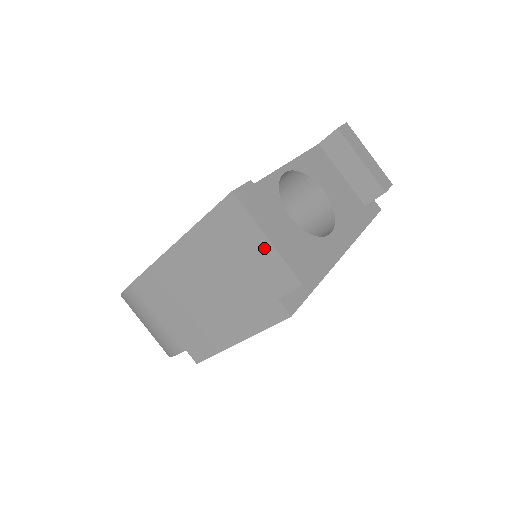
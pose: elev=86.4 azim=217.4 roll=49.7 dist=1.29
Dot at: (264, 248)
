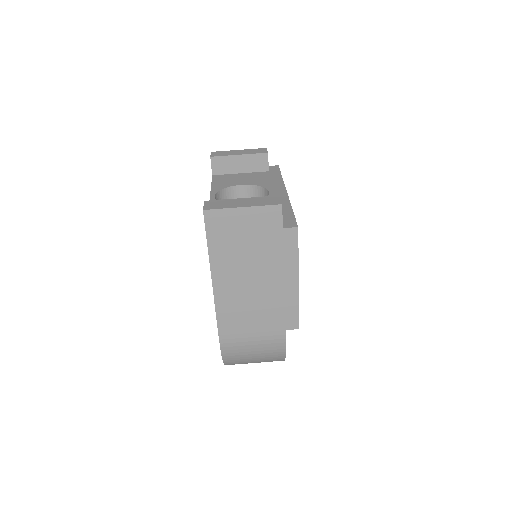
Dot at: (247, 214)
